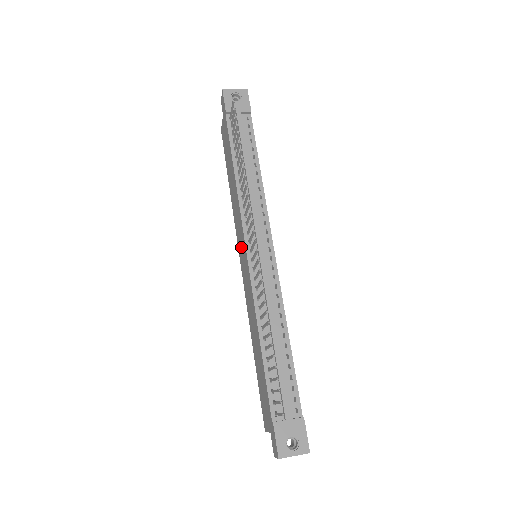
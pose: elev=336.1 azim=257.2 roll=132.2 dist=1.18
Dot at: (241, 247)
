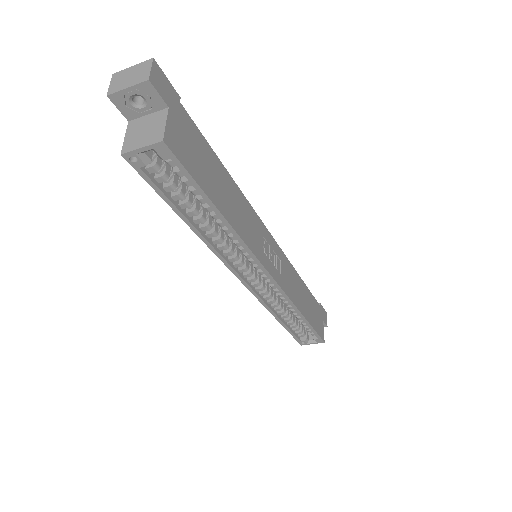
Dot at: occluded
